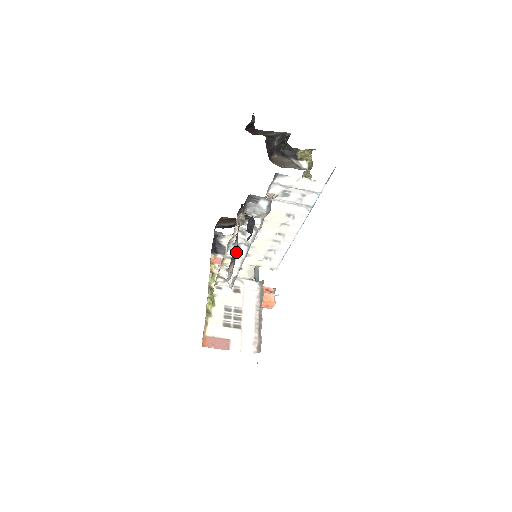
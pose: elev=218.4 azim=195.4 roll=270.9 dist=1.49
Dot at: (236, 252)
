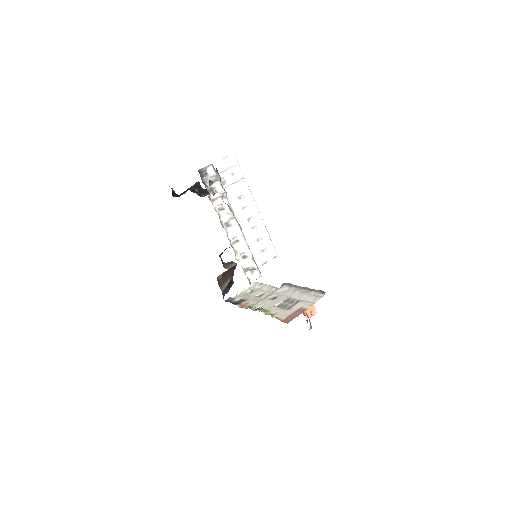
Dot at: (233, 232)
